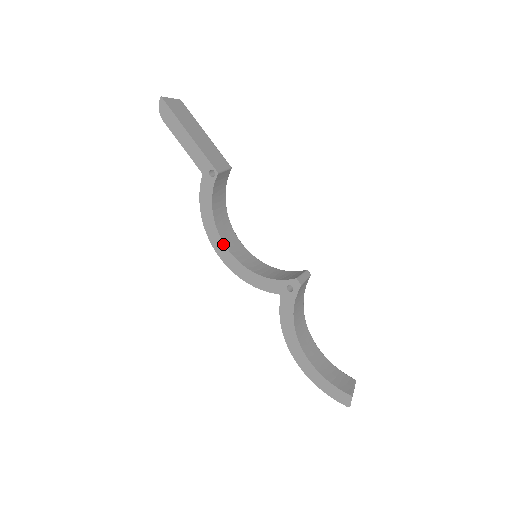
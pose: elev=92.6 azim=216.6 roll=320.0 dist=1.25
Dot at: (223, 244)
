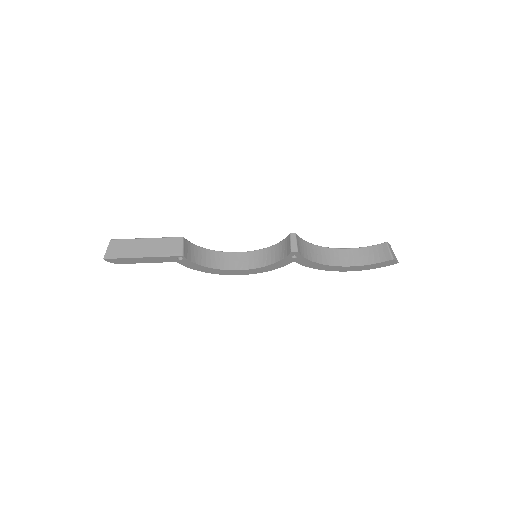
Dot at: (233, 271)
